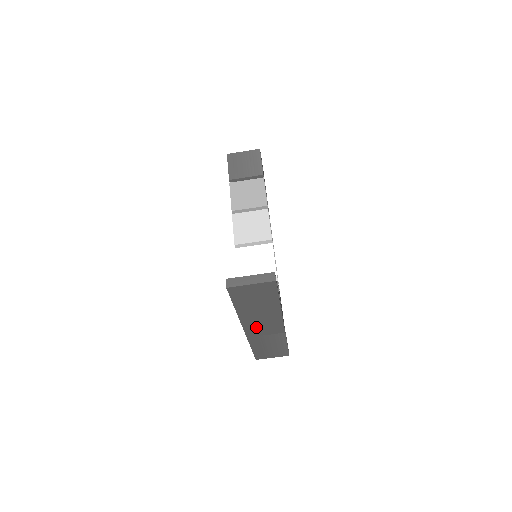
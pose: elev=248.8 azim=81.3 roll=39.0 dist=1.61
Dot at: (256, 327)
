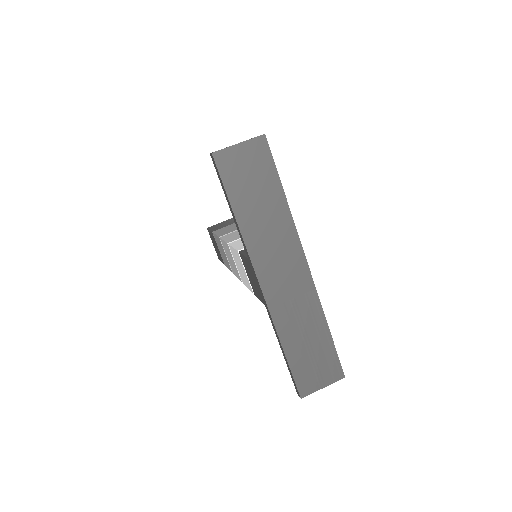
Dot at: (273, 272)
